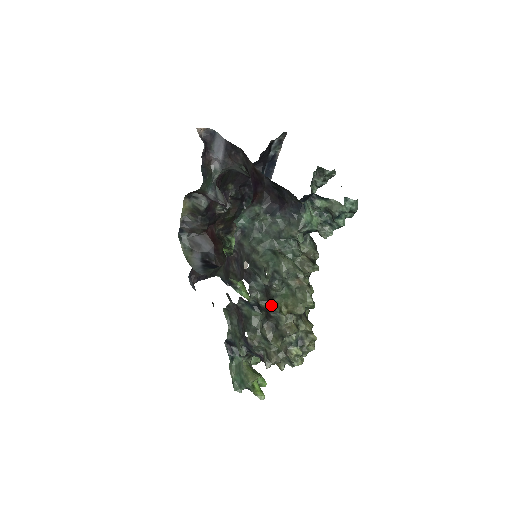
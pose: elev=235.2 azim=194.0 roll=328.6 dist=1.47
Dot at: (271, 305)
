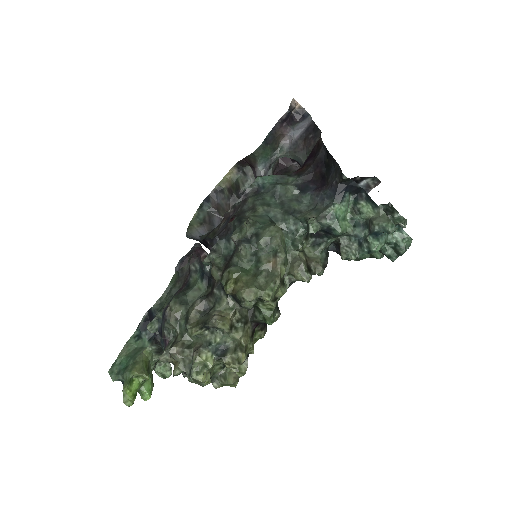
Dot at: occluded
